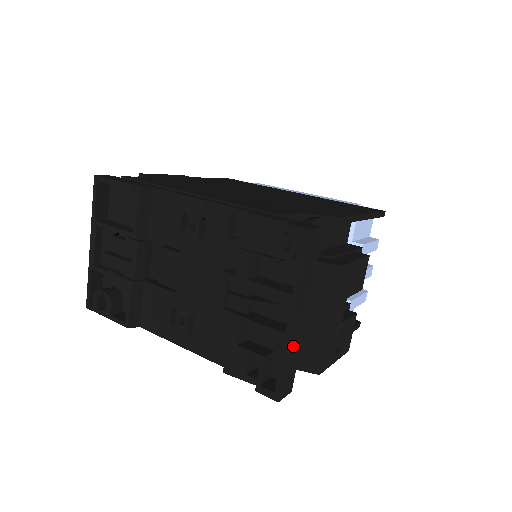
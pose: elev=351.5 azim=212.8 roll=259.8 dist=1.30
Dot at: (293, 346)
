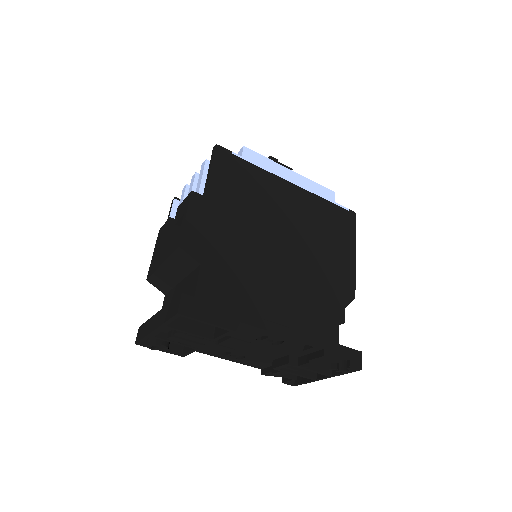
Dot at: occluded
